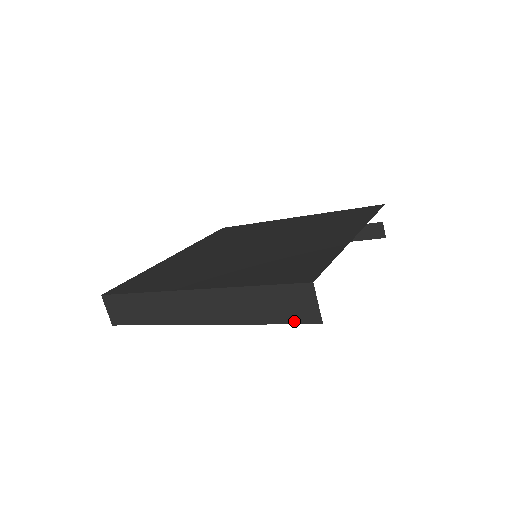
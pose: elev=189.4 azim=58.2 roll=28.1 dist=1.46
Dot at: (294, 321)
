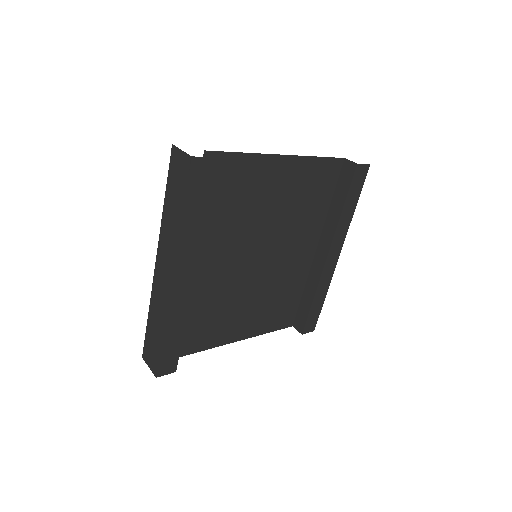
Dot at: (186, 183)
